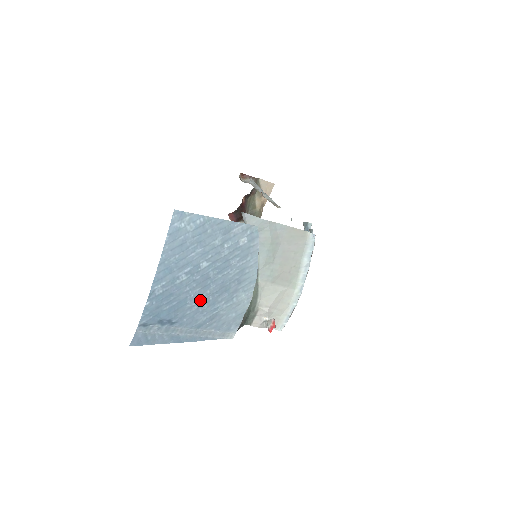
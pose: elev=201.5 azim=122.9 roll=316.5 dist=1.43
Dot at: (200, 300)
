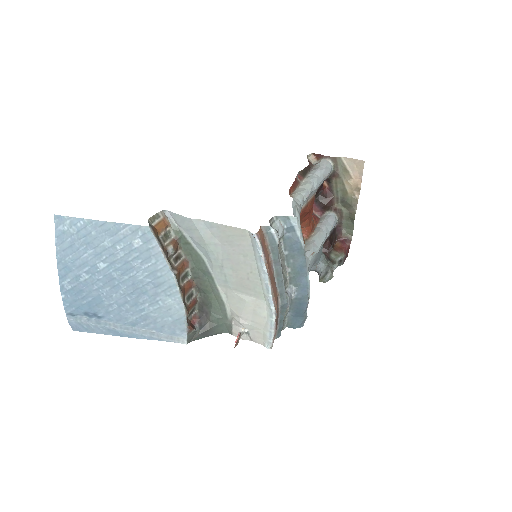
Dot at: (117, 299)
